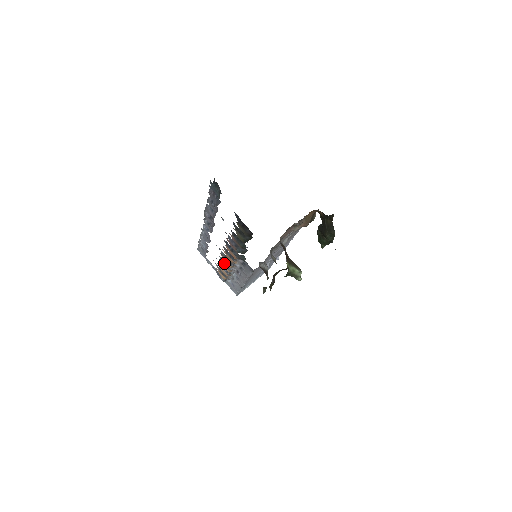
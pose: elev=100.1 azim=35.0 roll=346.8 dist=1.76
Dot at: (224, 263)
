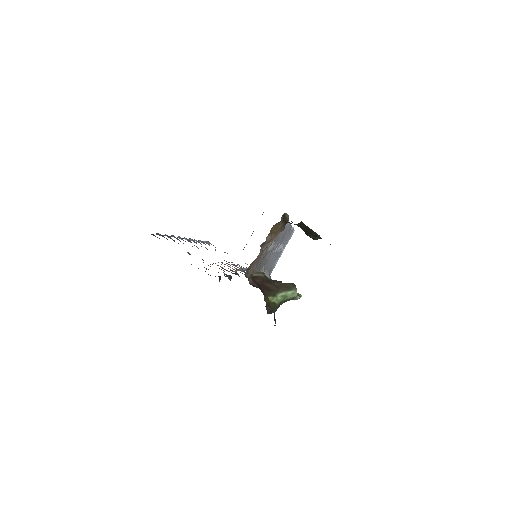
Dot at: occluded
